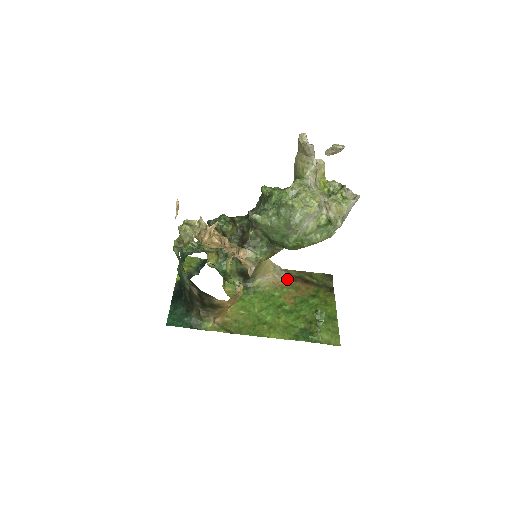
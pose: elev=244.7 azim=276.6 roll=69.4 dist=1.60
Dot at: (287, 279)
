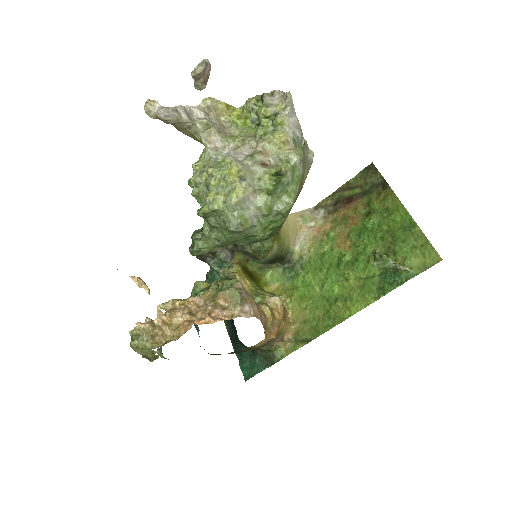
Dot at: (326, 217)
